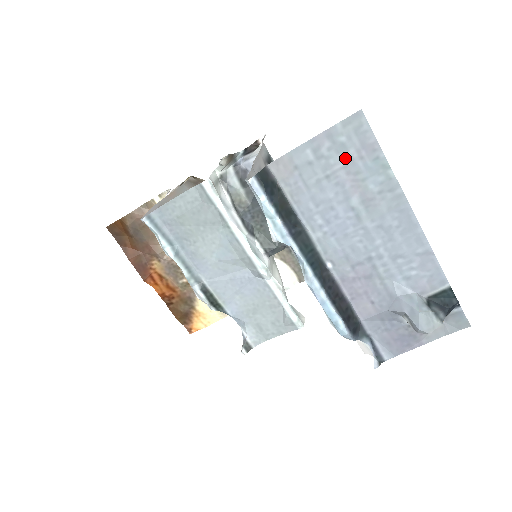
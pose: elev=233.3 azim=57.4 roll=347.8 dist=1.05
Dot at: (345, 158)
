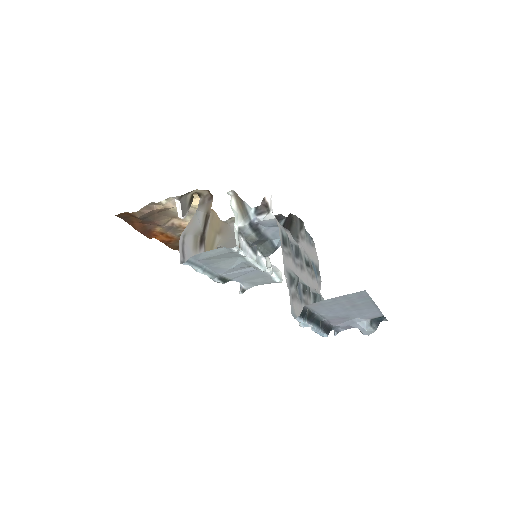
Dot at: (349, 300)
